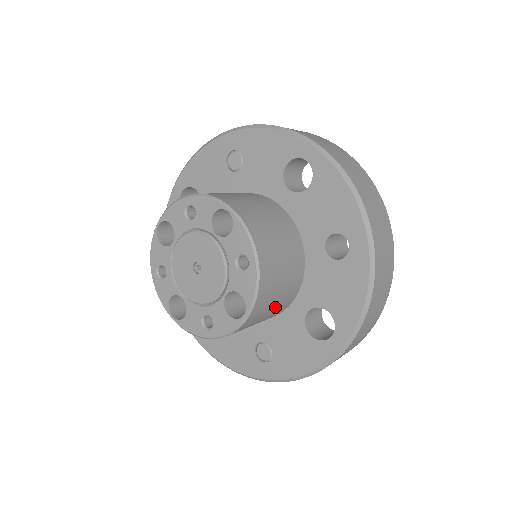
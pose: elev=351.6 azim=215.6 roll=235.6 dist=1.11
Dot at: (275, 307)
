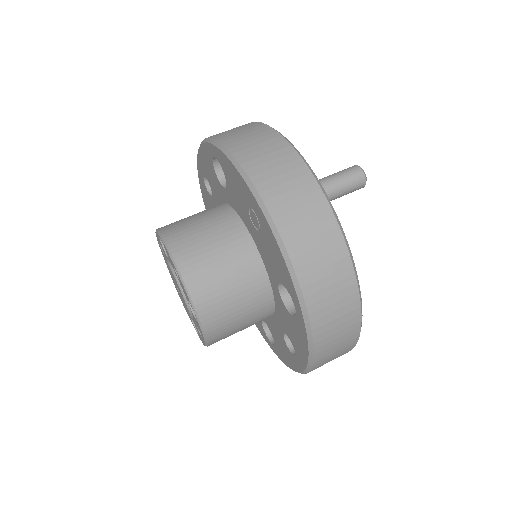
Dot at: occluded
